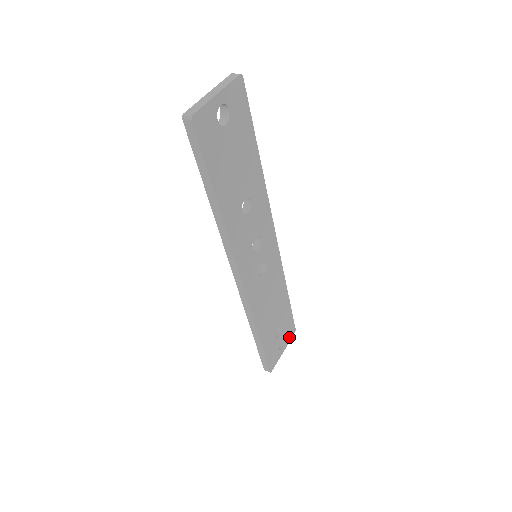
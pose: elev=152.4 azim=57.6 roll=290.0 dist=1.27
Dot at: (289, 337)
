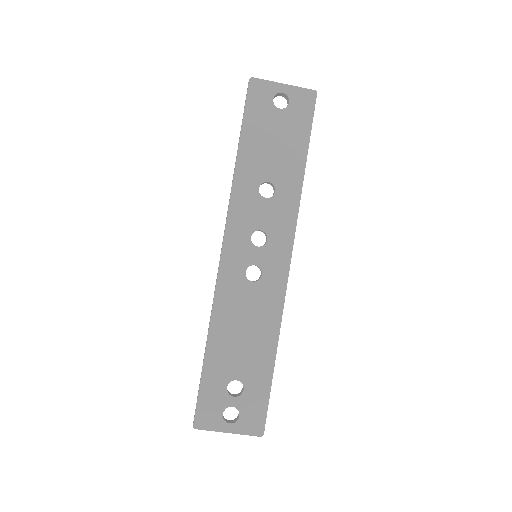
Dot at: (248, 427)
